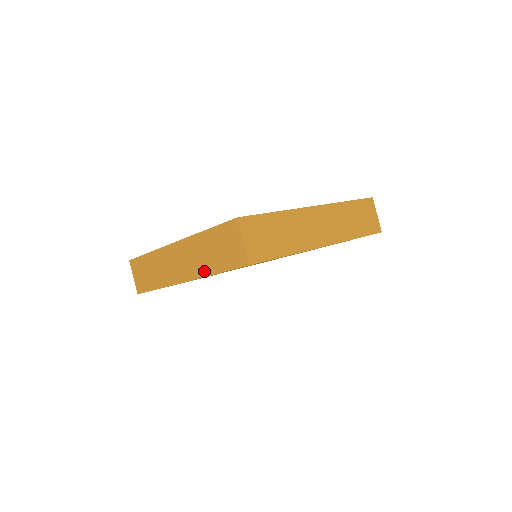
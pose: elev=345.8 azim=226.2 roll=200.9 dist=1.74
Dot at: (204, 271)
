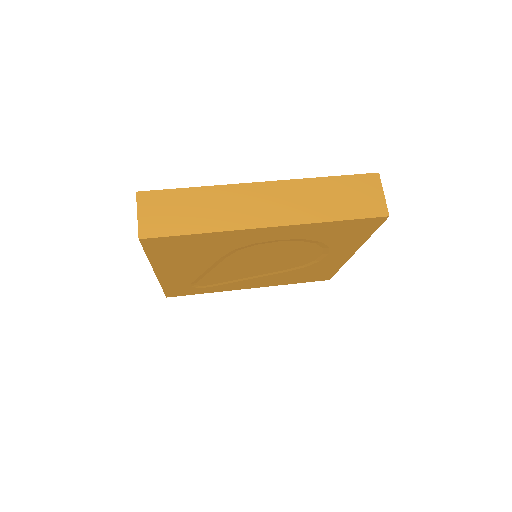
Dot at: occluded
